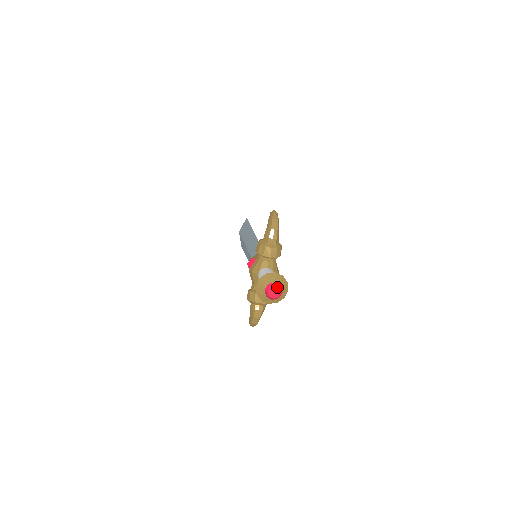
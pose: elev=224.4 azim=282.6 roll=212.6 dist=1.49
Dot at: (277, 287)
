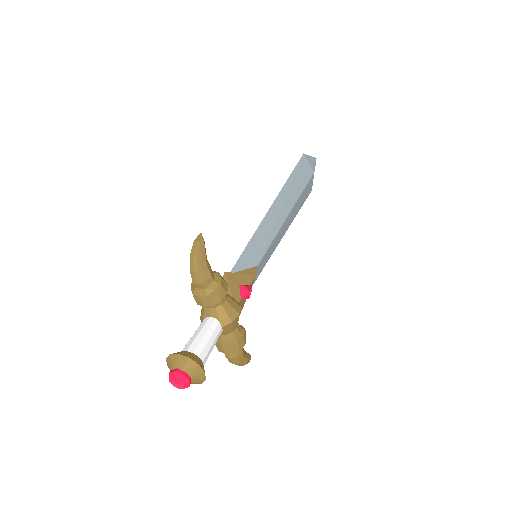
Dot at: (176, 379)
